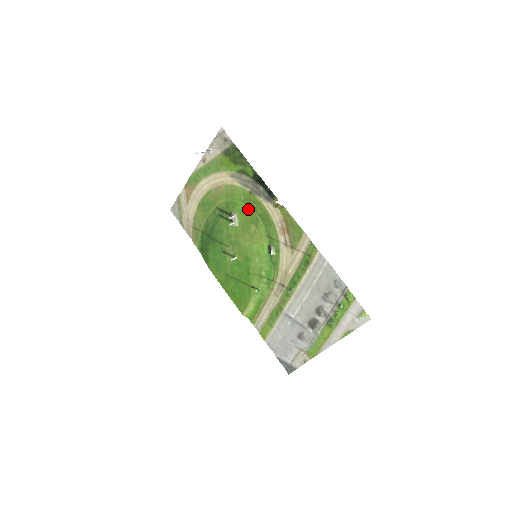
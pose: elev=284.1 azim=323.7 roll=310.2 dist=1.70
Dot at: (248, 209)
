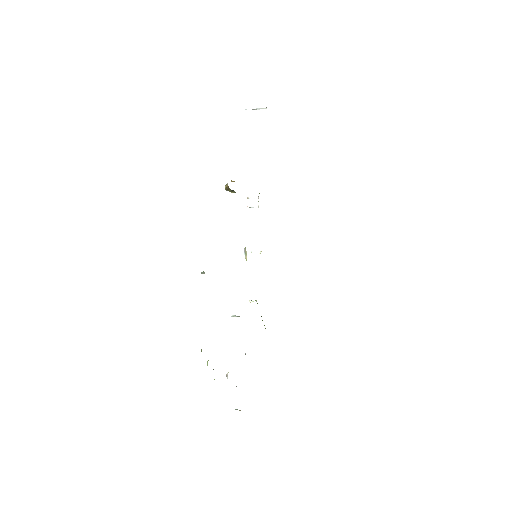
Dot at: occluded
